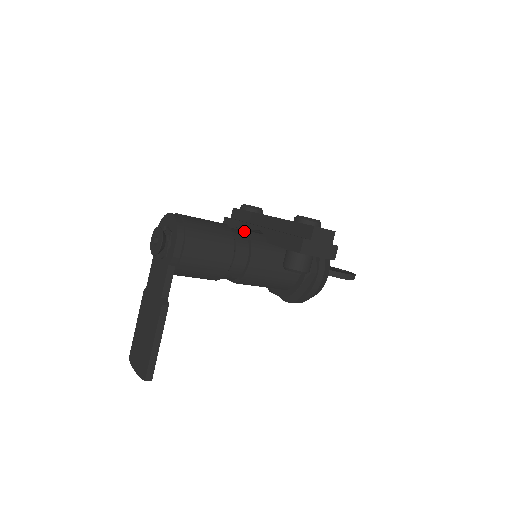
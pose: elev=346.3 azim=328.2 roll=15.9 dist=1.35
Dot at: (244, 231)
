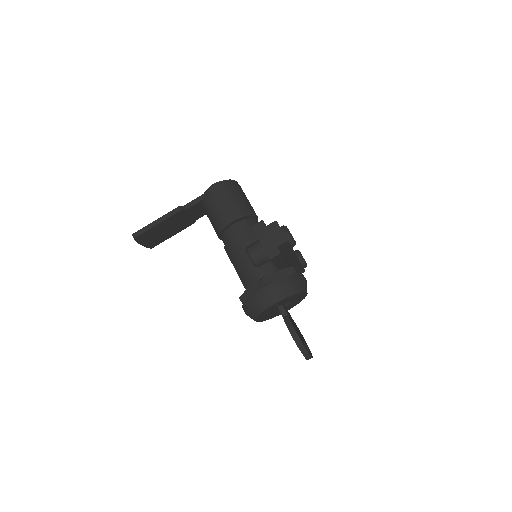
Dot at: occluded
